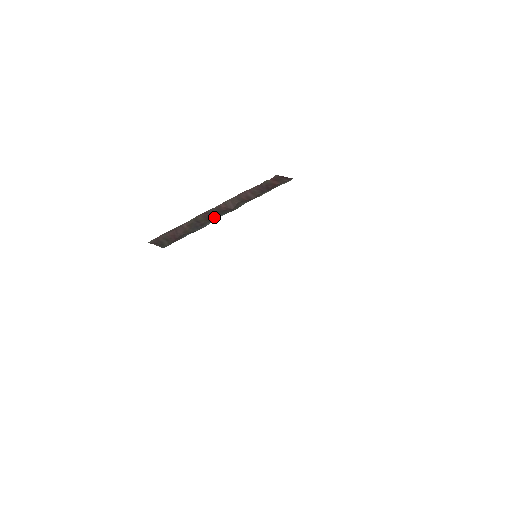
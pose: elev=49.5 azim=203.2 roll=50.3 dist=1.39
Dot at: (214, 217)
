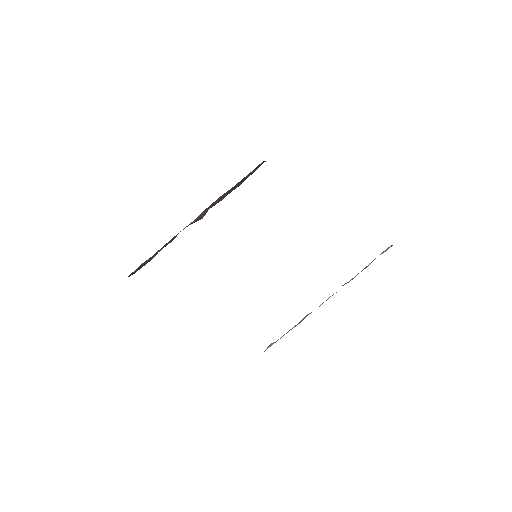
Dot at: occluded
